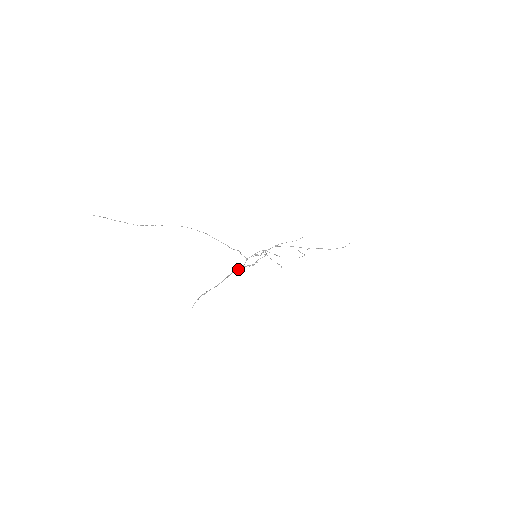
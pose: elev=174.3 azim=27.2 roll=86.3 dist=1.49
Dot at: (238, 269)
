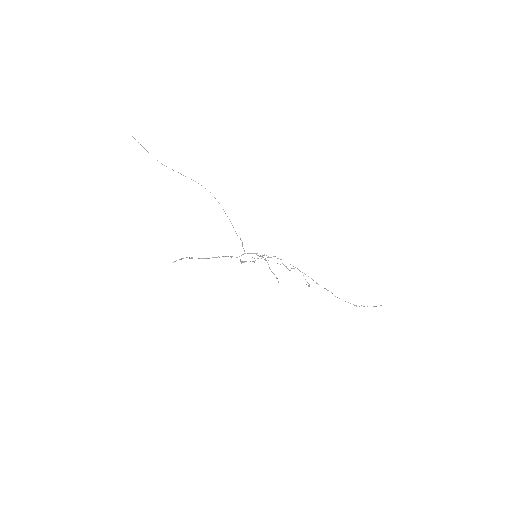
Dot at: occluded
